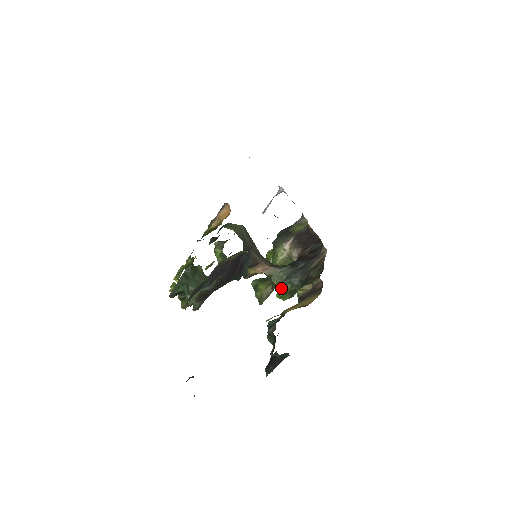
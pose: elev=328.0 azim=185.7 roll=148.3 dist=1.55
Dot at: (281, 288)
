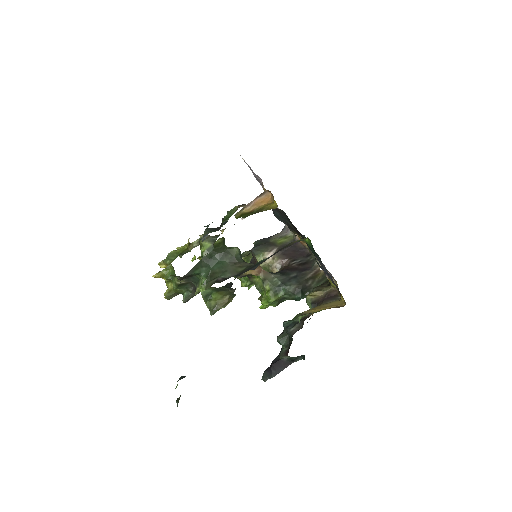
Dot at: (274, 294)
